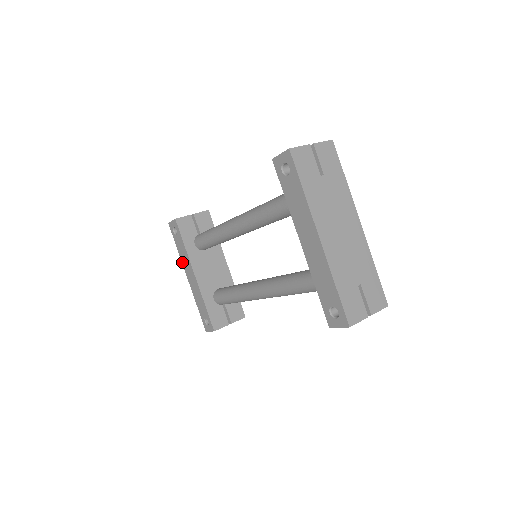
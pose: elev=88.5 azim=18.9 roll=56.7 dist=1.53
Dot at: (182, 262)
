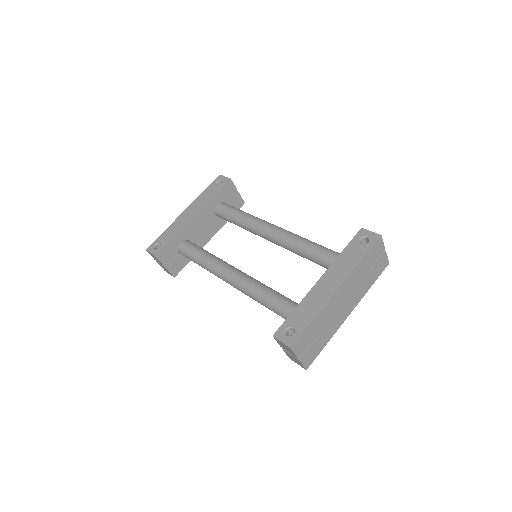
Dot at: (195, 200)
